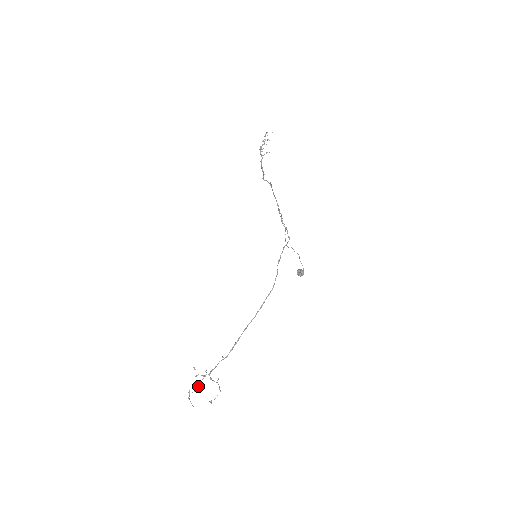
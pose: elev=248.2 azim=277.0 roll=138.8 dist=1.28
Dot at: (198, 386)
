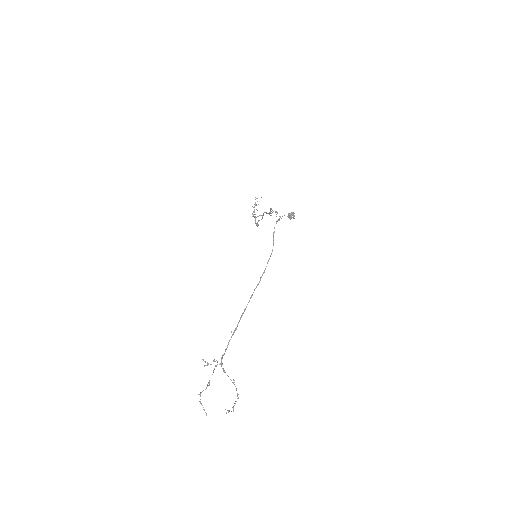
Dot at: (209, 381)
